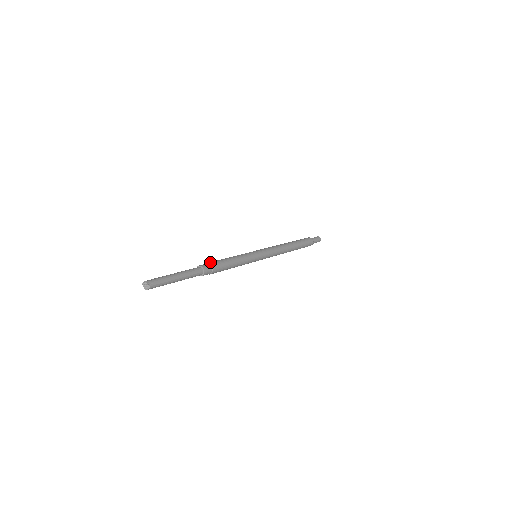
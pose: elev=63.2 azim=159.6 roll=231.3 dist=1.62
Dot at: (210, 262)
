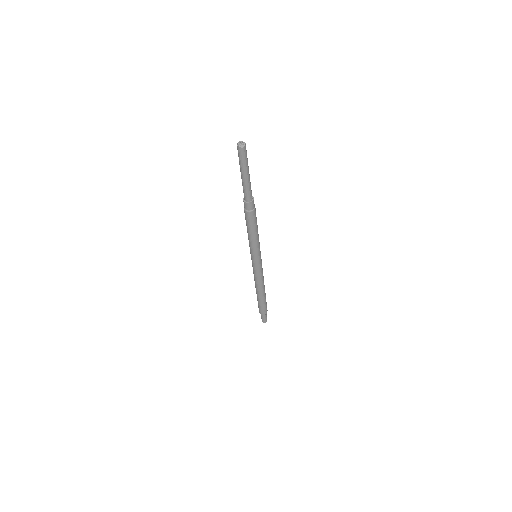
Dot at: occluded
